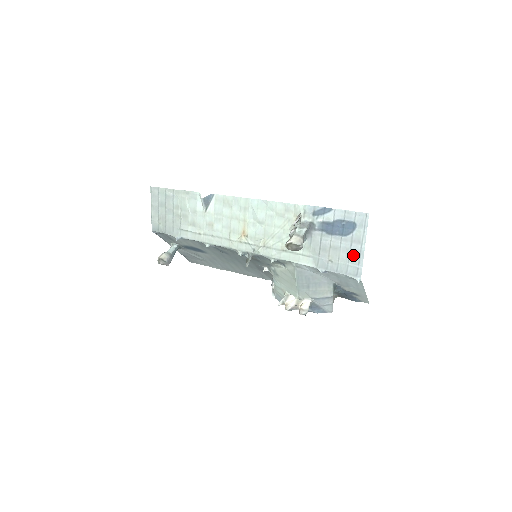
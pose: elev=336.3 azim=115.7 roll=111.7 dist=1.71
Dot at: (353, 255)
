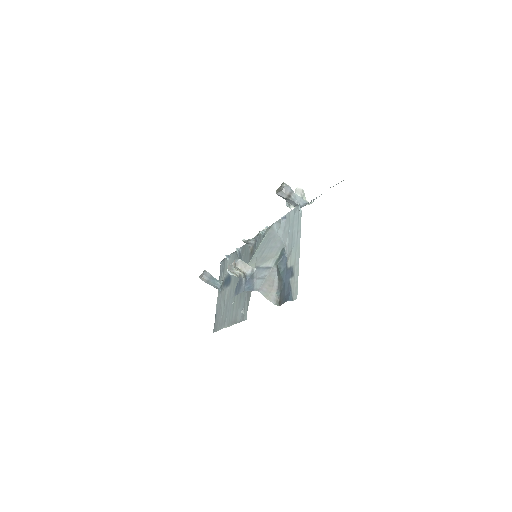
Dot at: occluded
